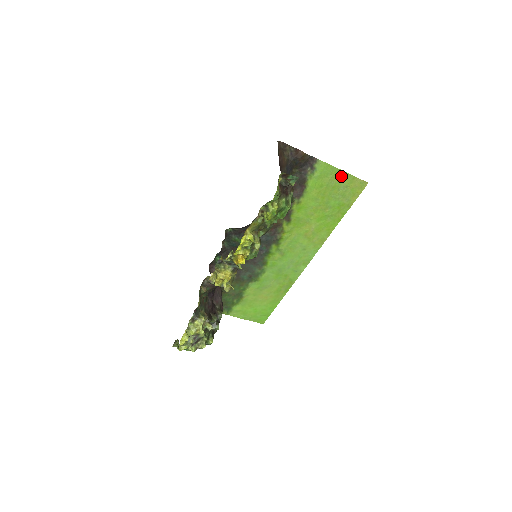
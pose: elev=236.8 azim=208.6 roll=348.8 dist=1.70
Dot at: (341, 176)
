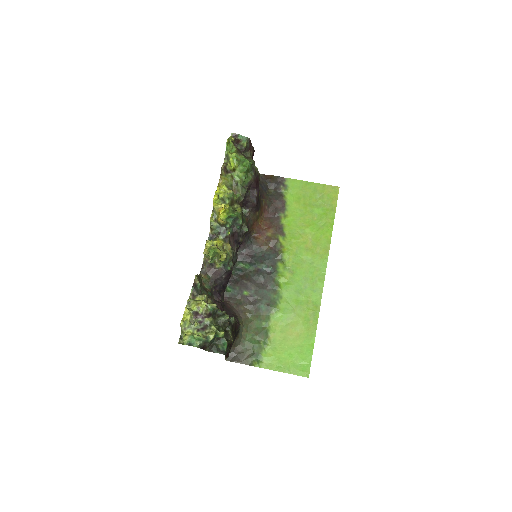
Dot at: (312, 187)
